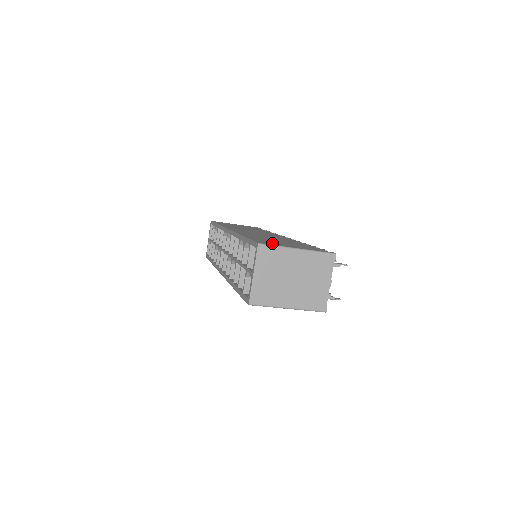
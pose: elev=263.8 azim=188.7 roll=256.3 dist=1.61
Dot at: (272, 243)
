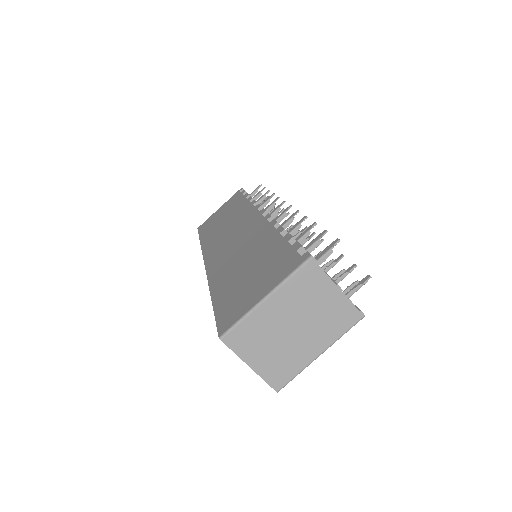
Dot at: (236, 308)
